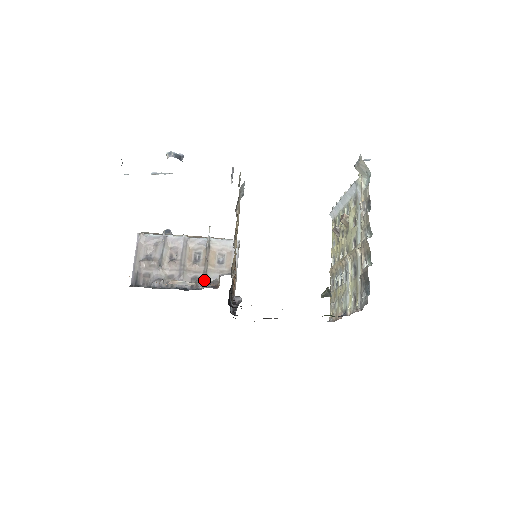
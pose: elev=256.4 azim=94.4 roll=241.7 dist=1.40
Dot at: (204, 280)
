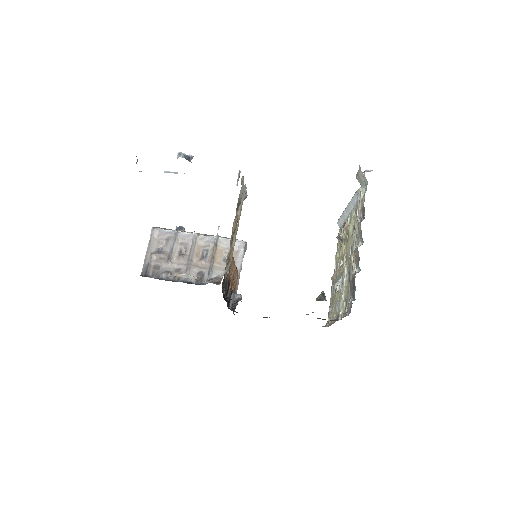
Dot at: (209, 276)
